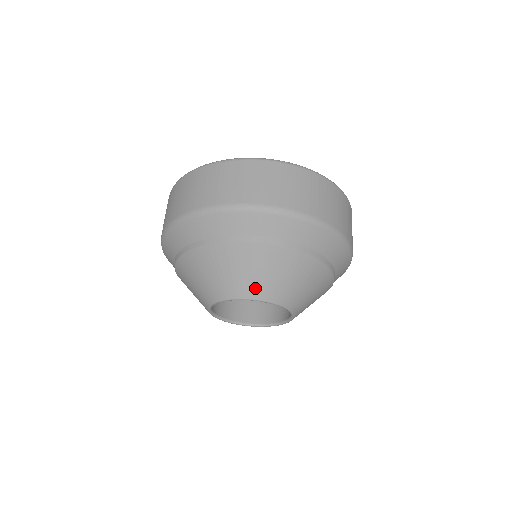
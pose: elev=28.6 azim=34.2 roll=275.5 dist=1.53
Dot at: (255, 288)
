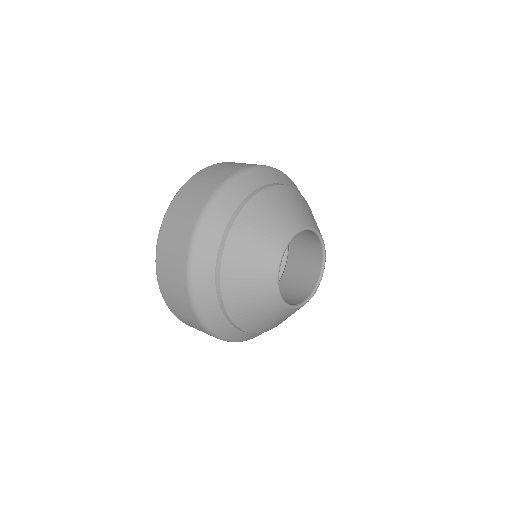
Dot at: (318, 228)
